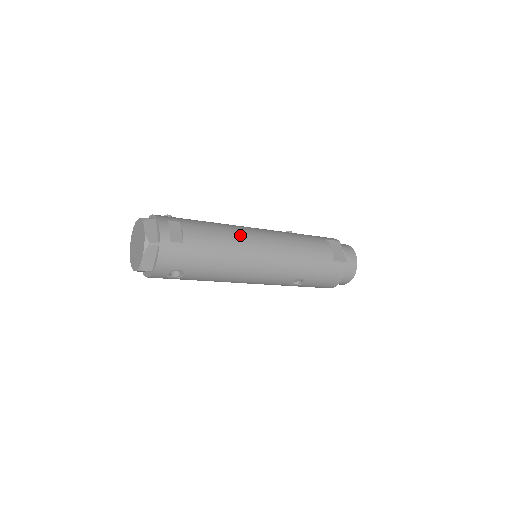
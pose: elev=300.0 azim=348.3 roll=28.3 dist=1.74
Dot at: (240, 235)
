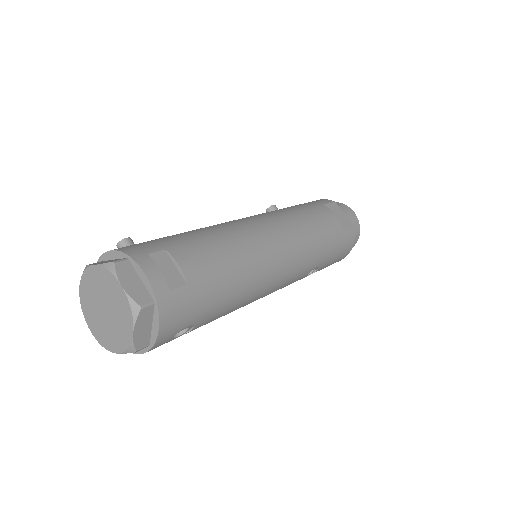
Dot at: (246, 238)
